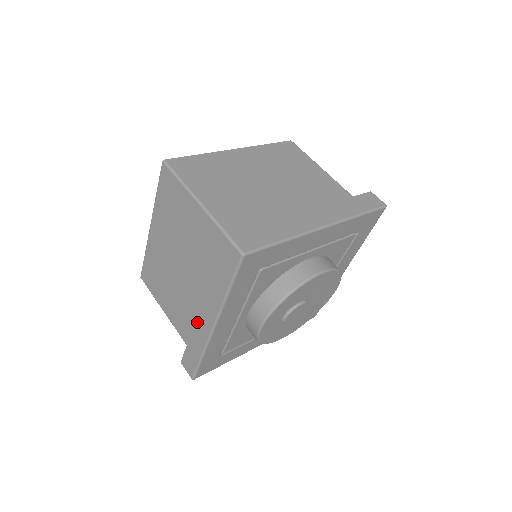
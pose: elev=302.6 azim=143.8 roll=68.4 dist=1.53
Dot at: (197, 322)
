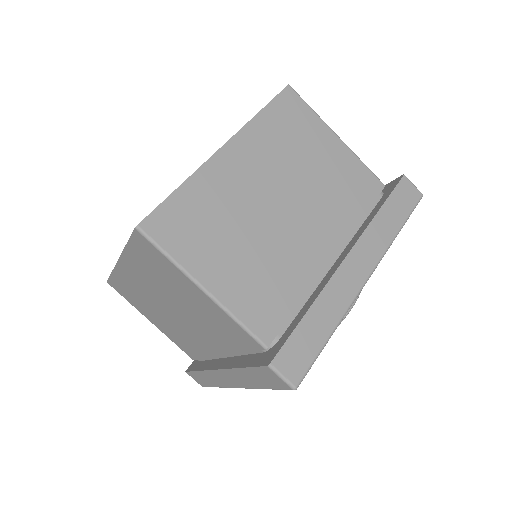
Dot at: (212, 373)
